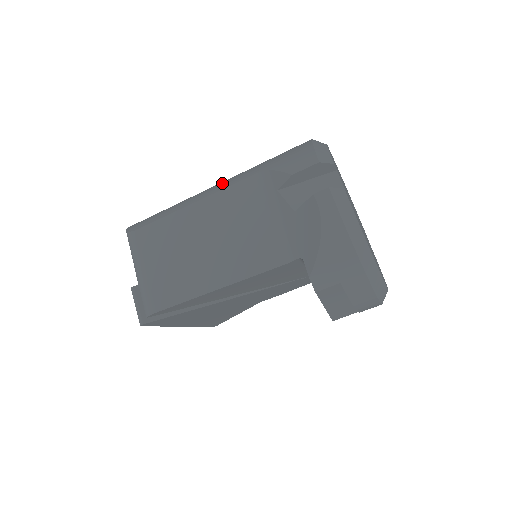
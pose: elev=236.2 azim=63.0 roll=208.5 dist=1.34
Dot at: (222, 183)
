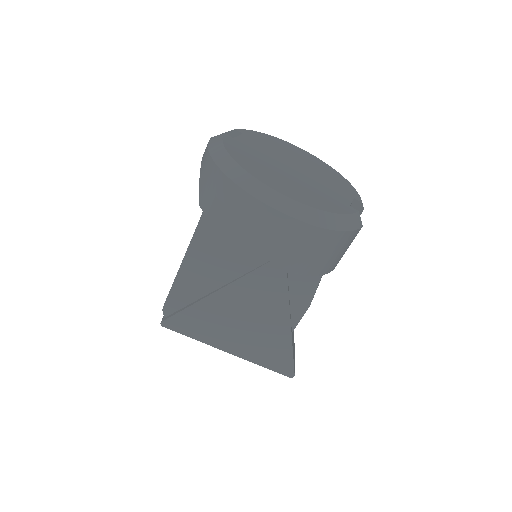
Dot at: occluded
